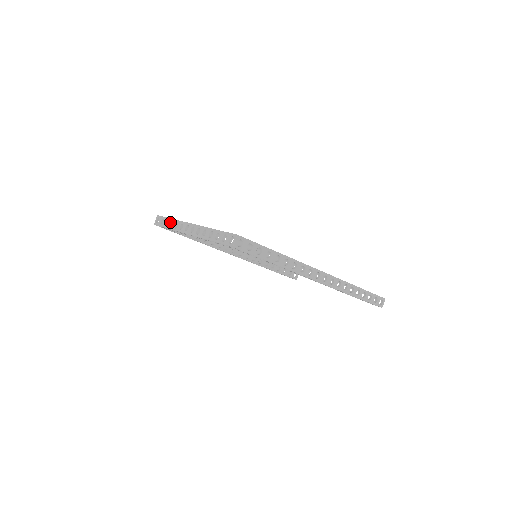
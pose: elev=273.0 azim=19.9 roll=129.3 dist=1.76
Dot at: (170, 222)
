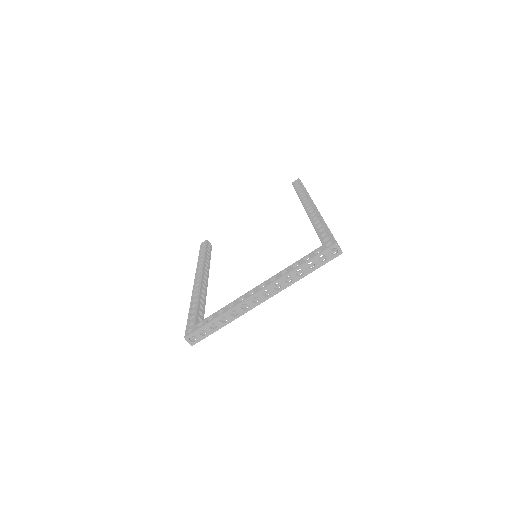
Dot at: (219, 321)
